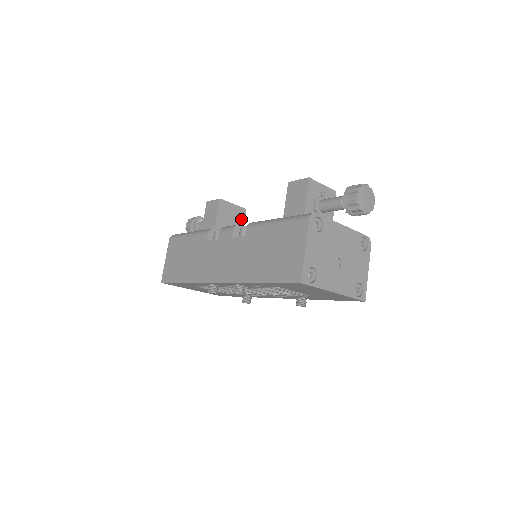
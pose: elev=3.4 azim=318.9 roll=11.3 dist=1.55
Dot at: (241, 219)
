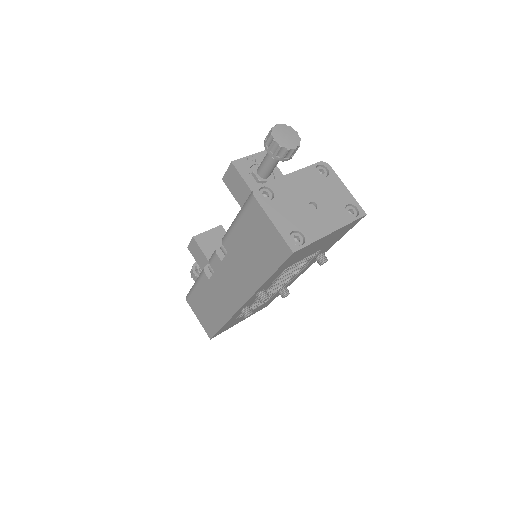
Dot at: occluded
